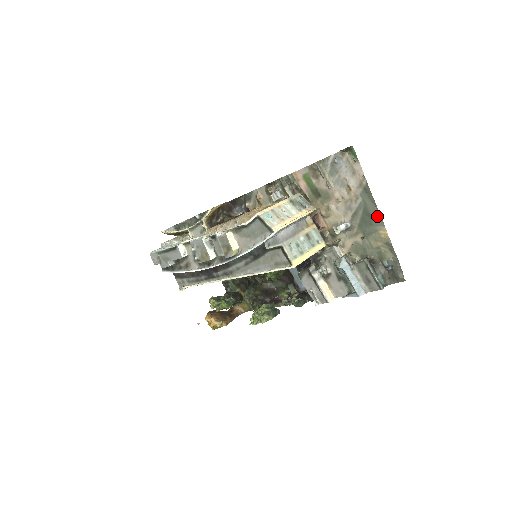
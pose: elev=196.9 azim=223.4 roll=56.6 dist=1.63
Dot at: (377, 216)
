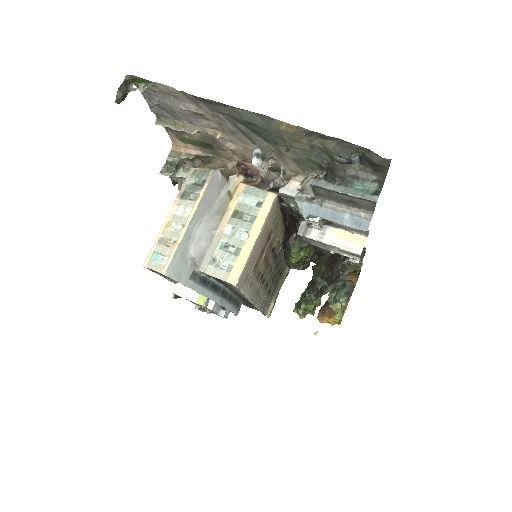
Dot at: (251, 117)
